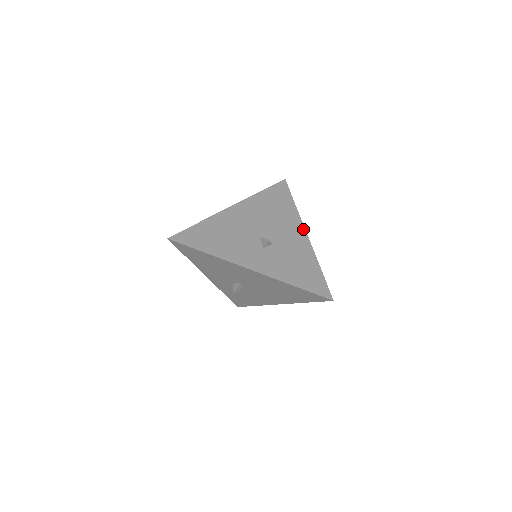
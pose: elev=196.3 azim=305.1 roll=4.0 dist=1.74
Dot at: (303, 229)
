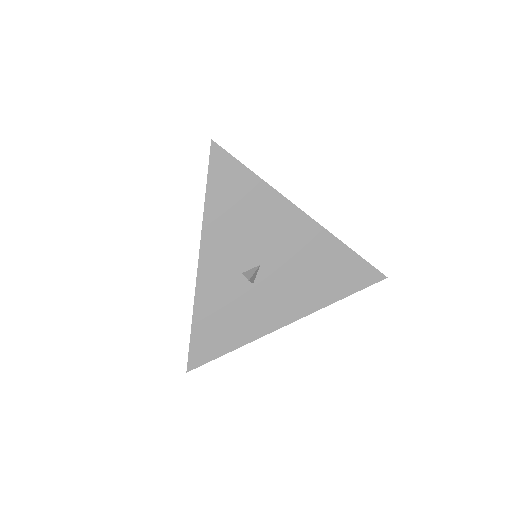
Dot at: occluded
